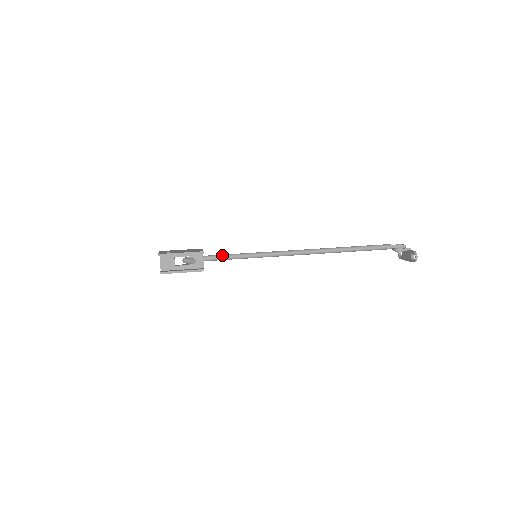
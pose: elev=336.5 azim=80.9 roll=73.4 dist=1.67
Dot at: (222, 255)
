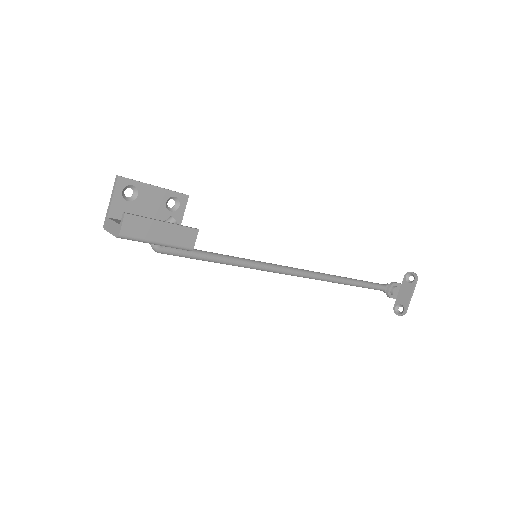
Dot at: (208, 253)
